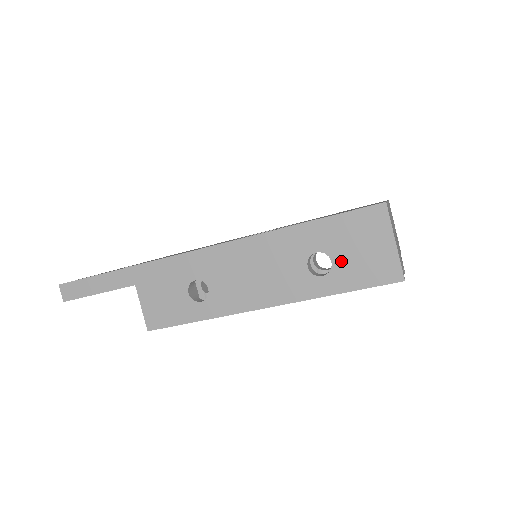
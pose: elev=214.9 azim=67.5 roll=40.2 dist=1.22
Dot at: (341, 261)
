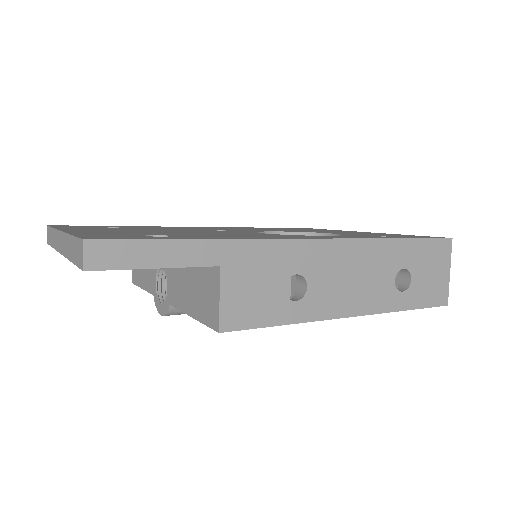
Dot at: (417, 280)
